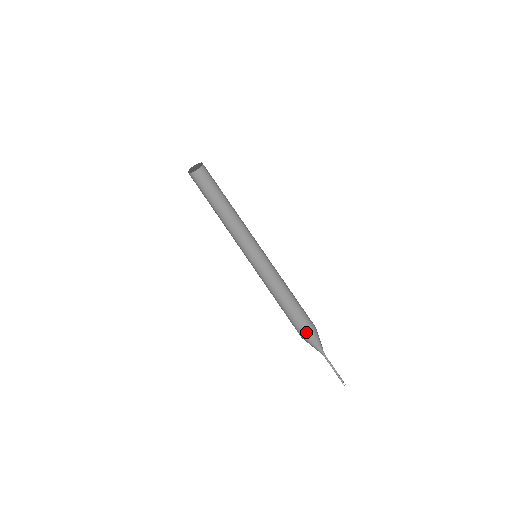
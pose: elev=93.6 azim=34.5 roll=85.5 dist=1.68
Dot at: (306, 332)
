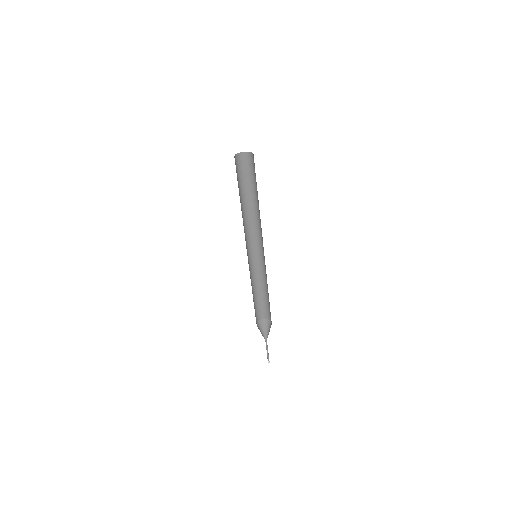
Dot at: (257, 321)
